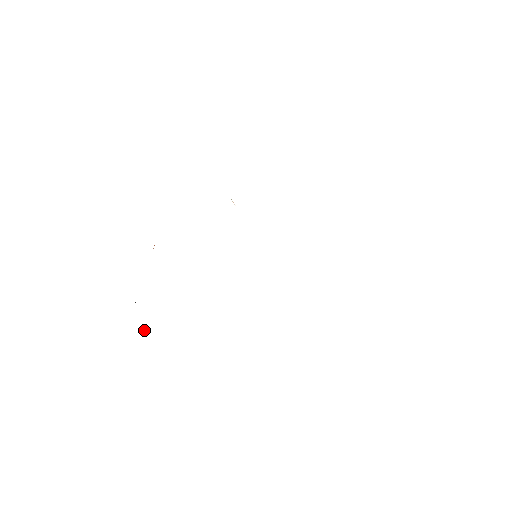
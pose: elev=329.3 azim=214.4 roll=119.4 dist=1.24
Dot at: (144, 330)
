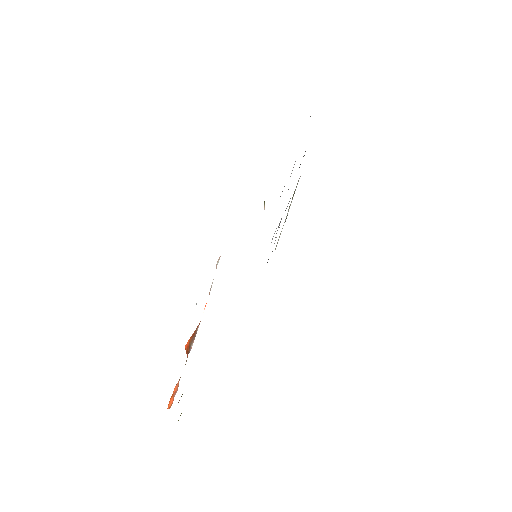
Dot at: occluded
